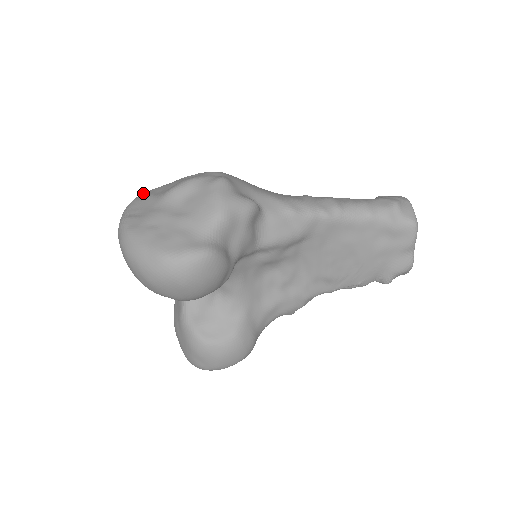
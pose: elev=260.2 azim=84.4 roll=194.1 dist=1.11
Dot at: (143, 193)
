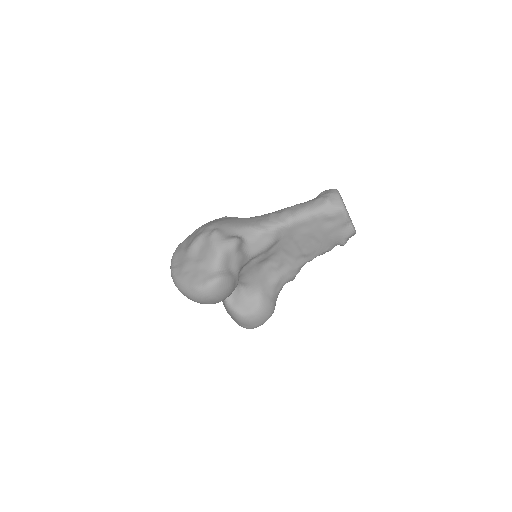
Dot at: (177, 247)
